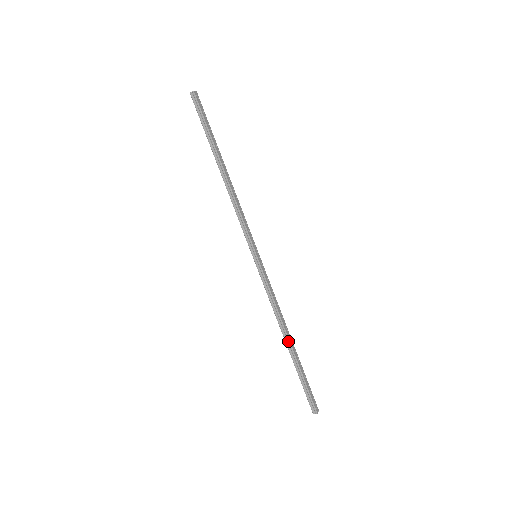
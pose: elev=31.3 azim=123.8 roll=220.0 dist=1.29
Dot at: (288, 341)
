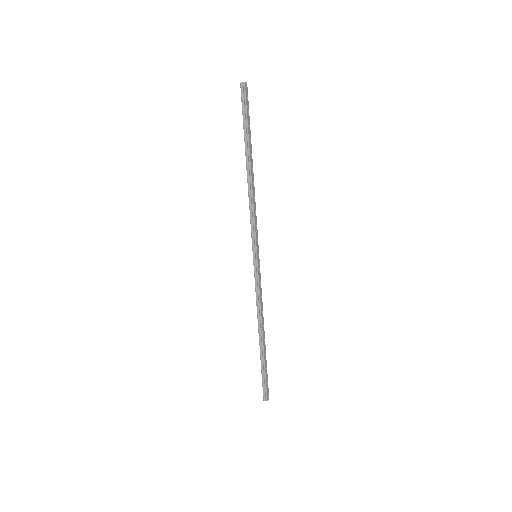
Dot at: (261, 337)
